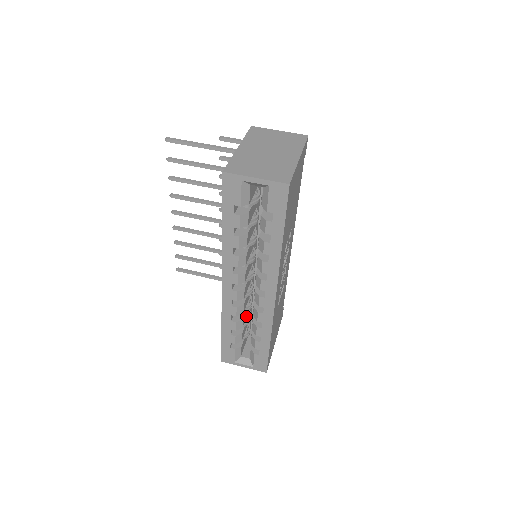
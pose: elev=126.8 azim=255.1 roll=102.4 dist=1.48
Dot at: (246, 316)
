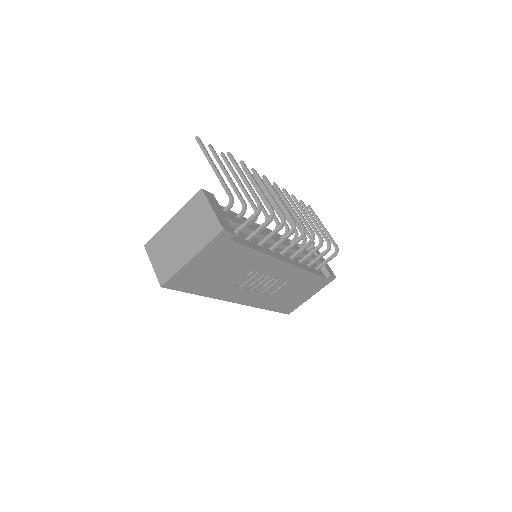
Dot at: occluded
